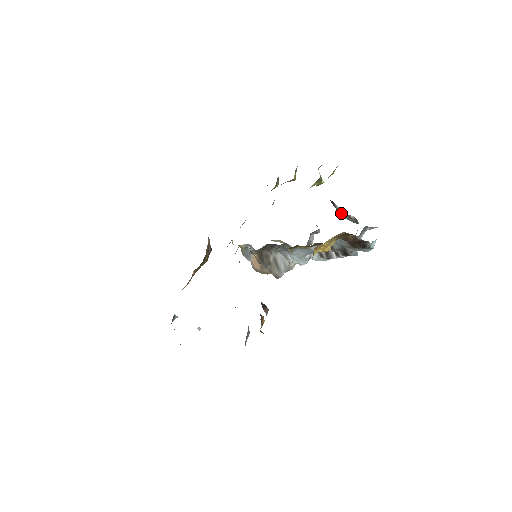
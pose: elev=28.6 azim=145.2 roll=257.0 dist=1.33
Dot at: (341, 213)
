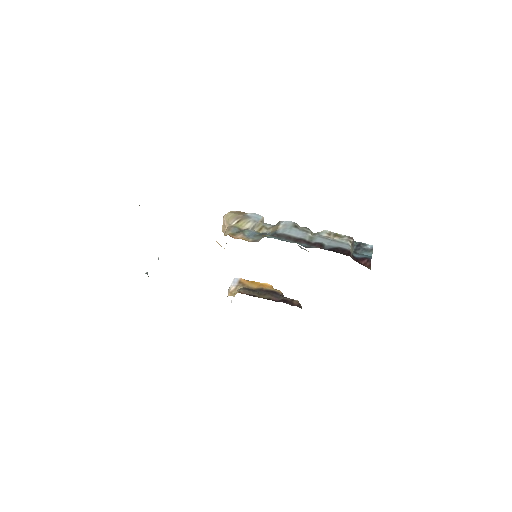
Dot at: (352, 251)
